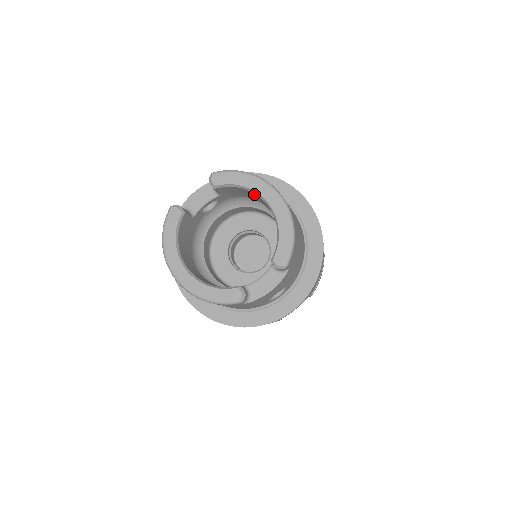
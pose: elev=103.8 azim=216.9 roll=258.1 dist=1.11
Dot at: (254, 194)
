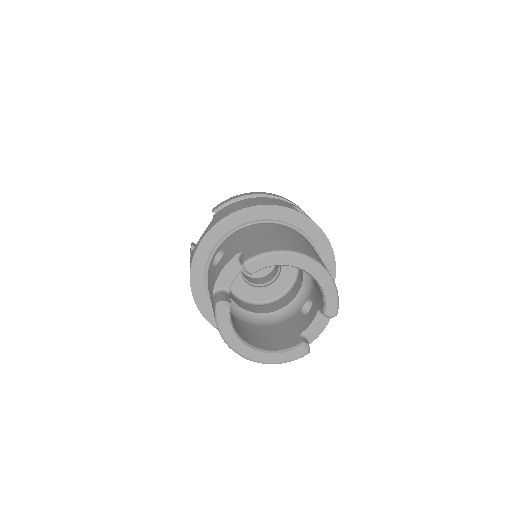
Dot at: (287, 264)
